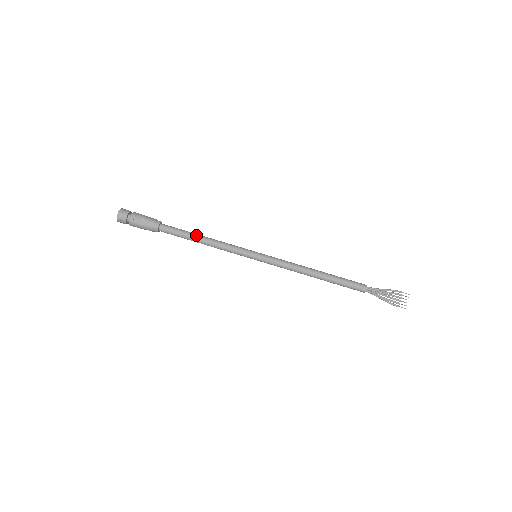
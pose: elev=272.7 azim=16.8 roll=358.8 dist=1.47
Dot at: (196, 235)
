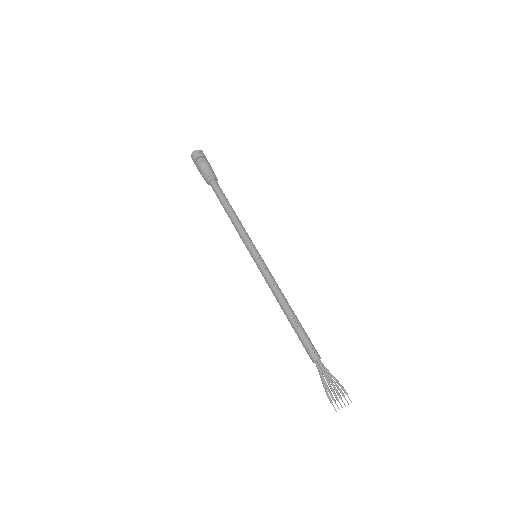
Dot at: (230, 205)
